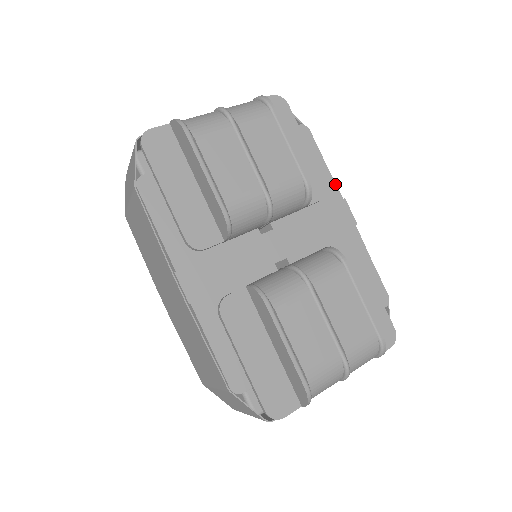
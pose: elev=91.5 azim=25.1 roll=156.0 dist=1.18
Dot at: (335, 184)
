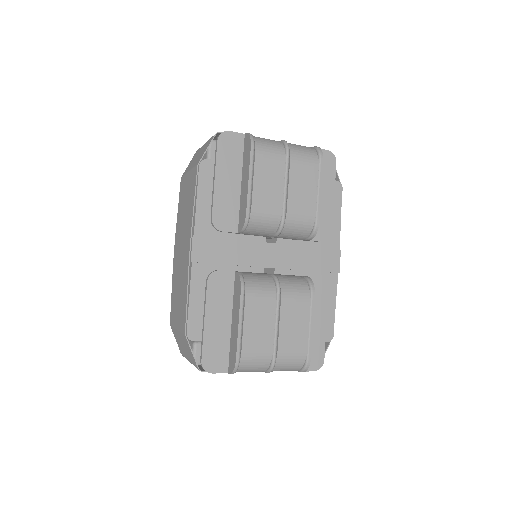
Dot at: (339, 236)
